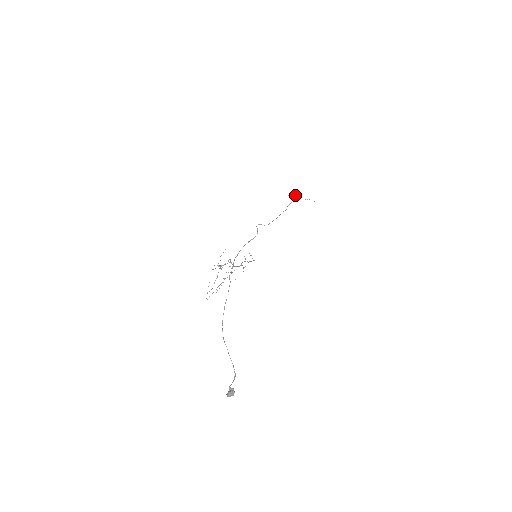
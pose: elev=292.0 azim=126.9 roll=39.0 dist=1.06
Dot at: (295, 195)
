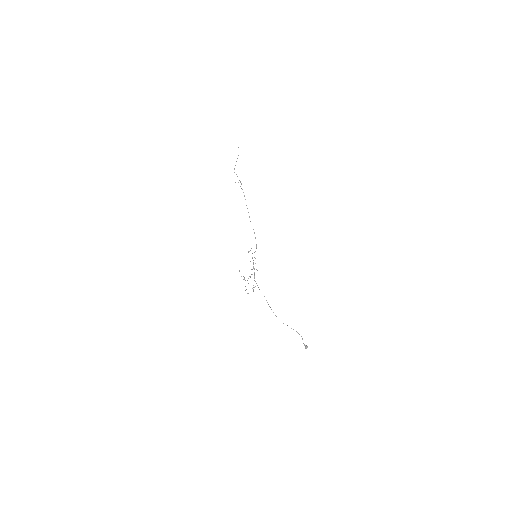
Dot at: occluded
